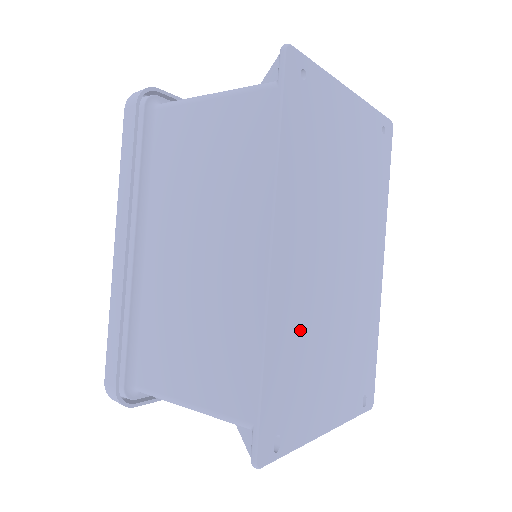
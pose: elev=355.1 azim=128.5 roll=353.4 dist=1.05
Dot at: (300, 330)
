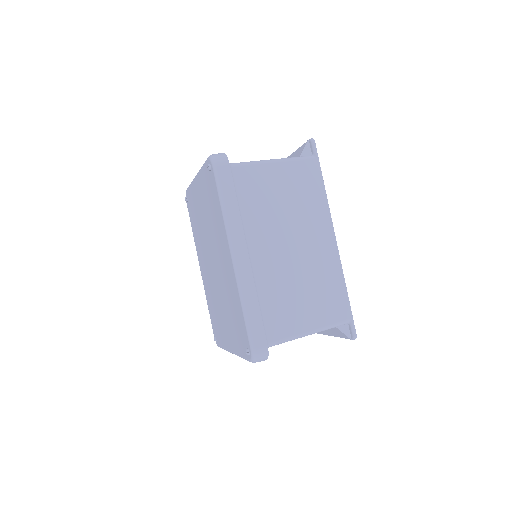
Dot at: occluded
